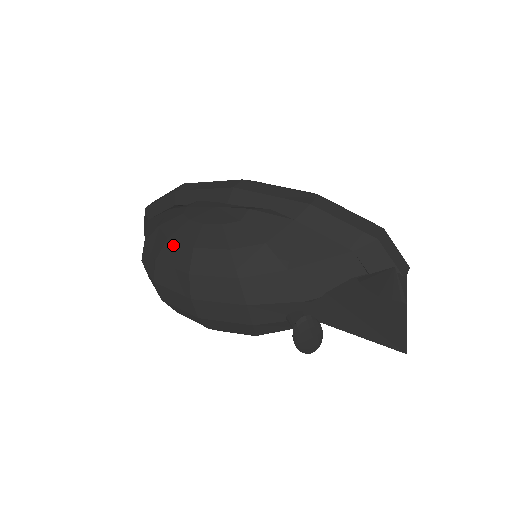
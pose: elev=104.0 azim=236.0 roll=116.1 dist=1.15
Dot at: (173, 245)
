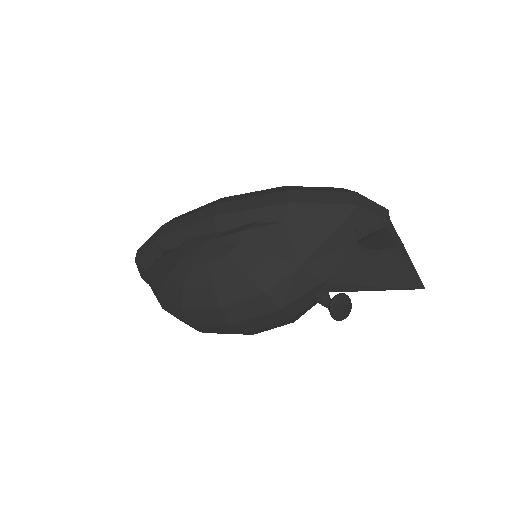
Dot at: (192, 290)
